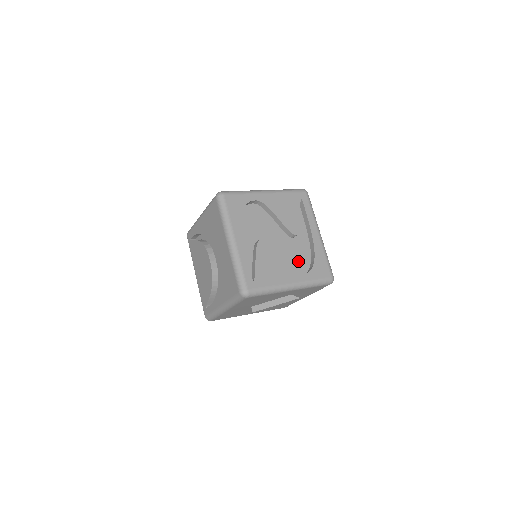
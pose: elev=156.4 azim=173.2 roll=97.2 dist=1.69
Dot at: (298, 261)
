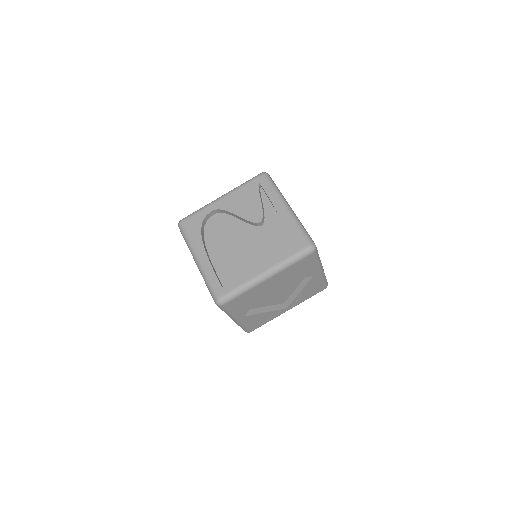
Dot at: (271, 246)
